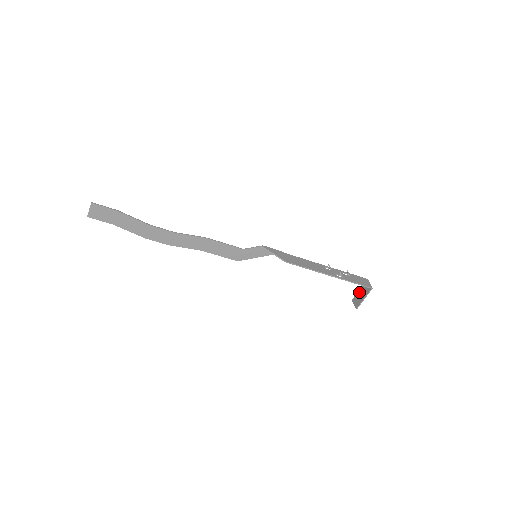
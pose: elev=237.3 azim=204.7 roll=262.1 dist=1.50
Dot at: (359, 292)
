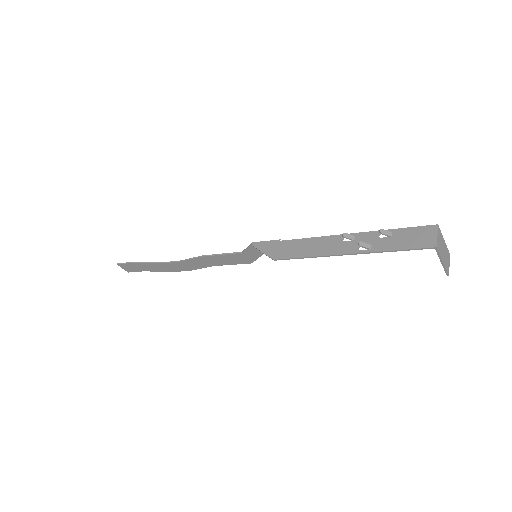
Dot at: occluded
